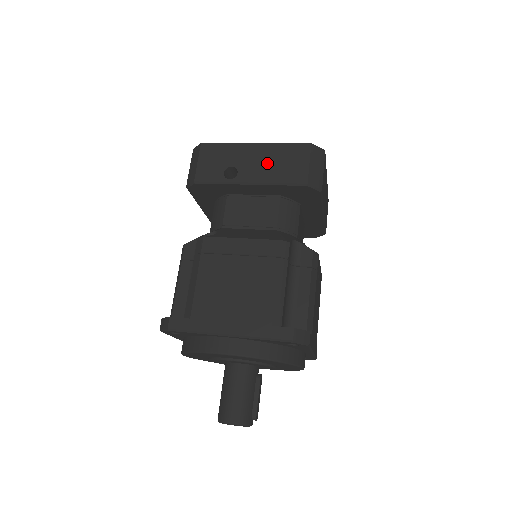
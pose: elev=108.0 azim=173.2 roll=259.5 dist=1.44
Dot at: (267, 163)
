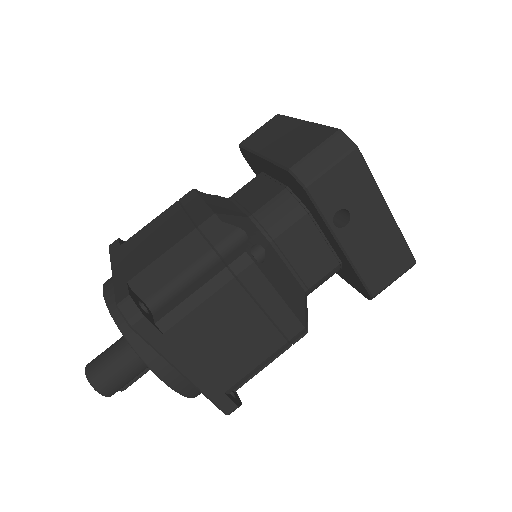
Dot at: (374, 244)
